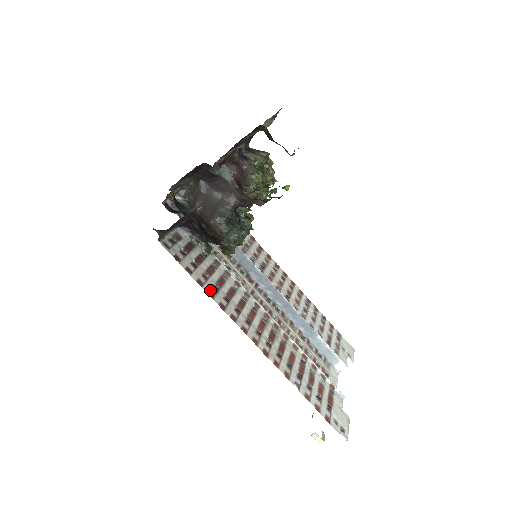
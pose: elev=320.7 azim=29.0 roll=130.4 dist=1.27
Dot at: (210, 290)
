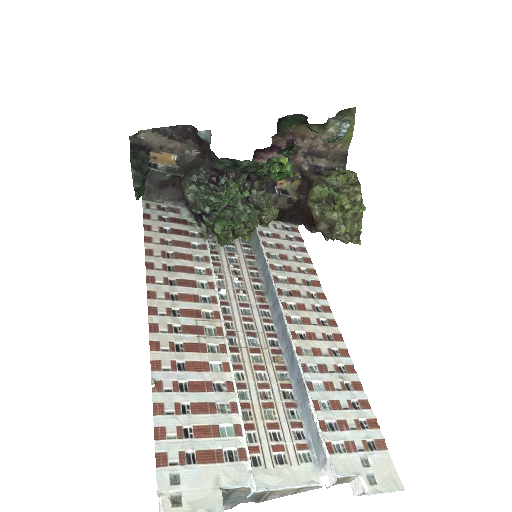
Dot at: (153, 250)
